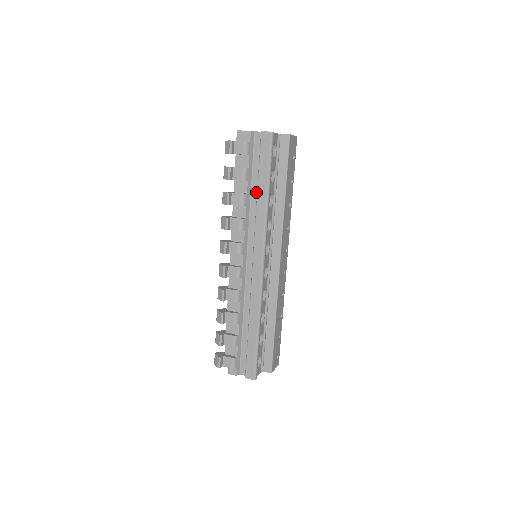
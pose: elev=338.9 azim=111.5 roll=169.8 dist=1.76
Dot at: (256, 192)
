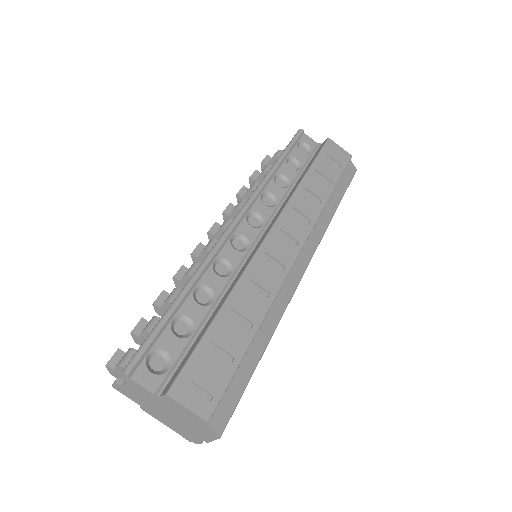
Dot at: occluded
